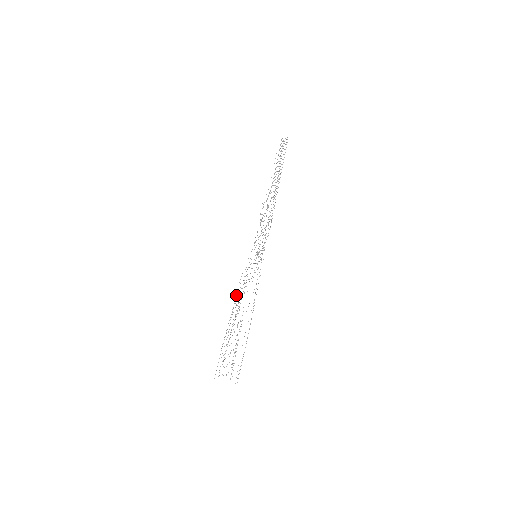
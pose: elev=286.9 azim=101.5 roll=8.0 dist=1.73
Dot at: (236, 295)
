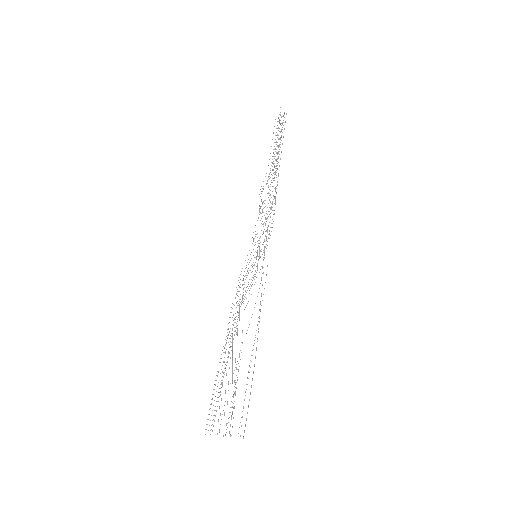
Dot at: occluded
